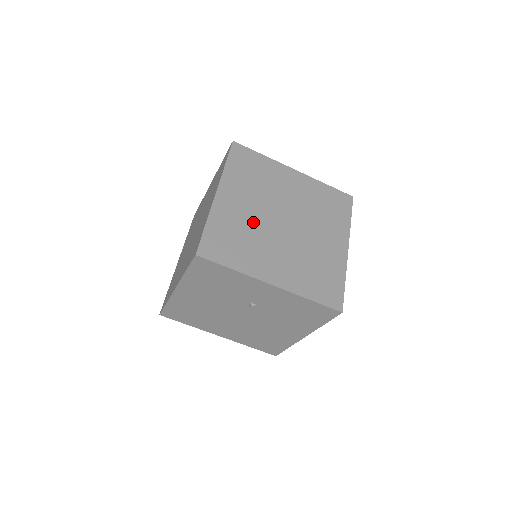
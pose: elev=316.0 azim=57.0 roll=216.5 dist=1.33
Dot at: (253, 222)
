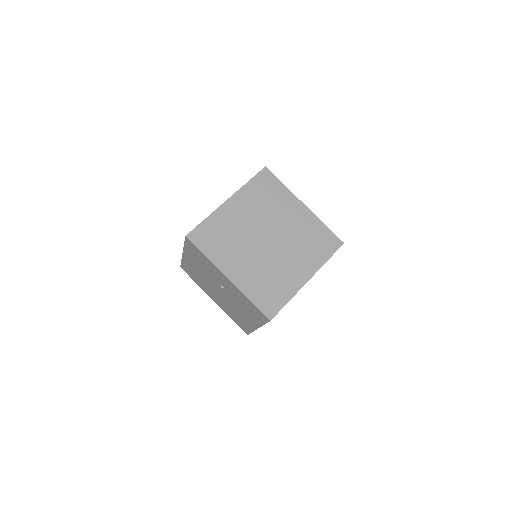
Dot at: (242, 230)
